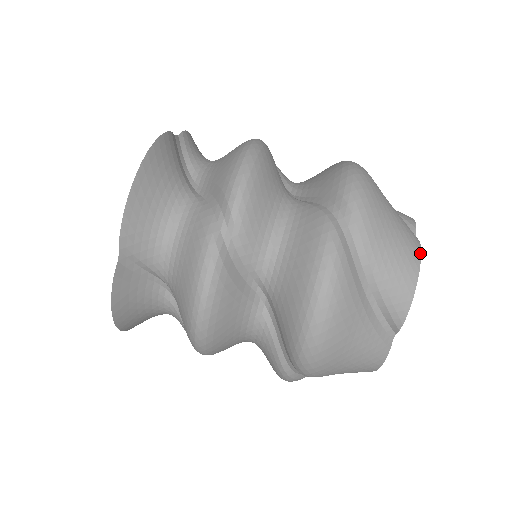
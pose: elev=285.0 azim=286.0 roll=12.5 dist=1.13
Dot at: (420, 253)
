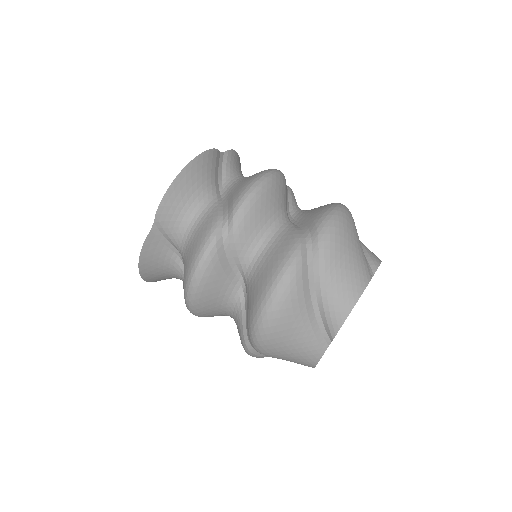
Dot at: (365, 287)
